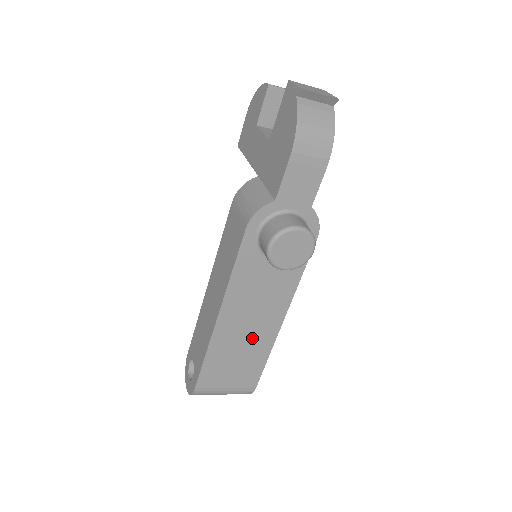
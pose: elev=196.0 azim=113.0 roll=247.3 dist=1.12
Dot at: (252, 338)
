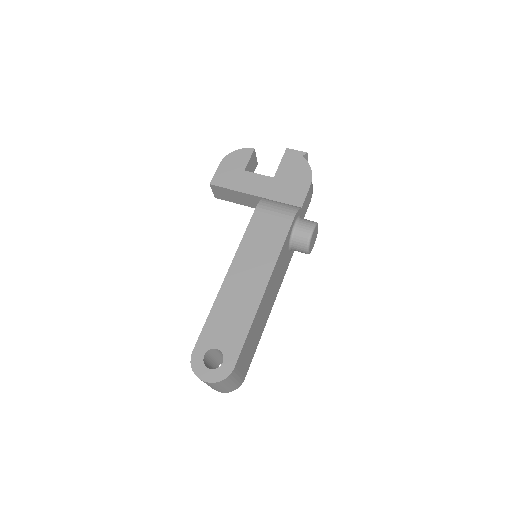
Dot at: (263, 319)
